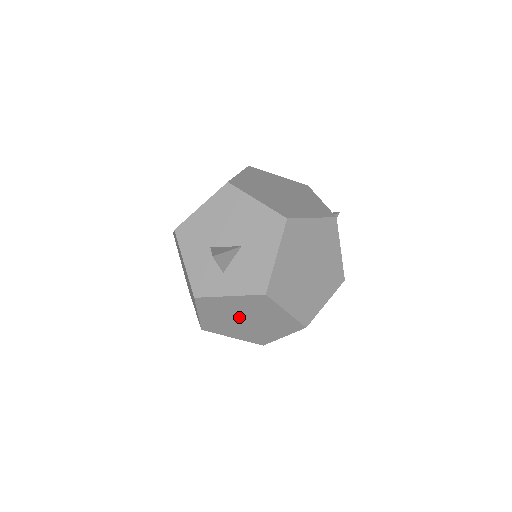
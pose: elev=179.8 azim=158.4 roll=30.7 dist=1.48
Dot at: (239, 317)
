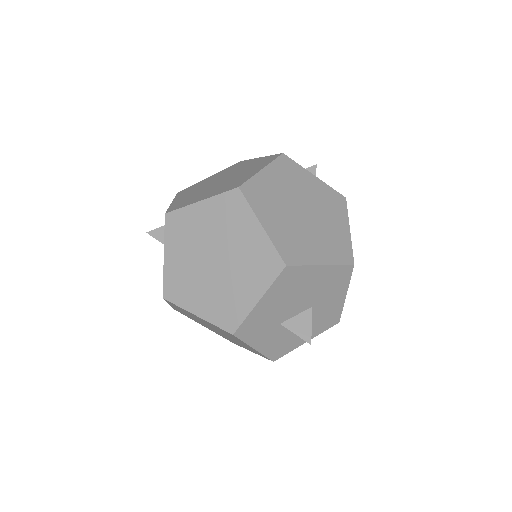
Dot at: occluded
